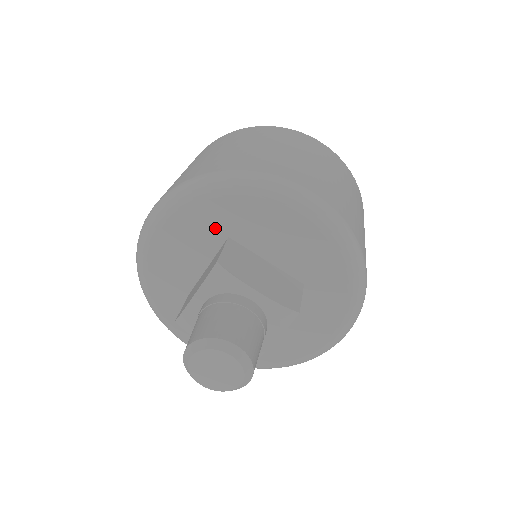
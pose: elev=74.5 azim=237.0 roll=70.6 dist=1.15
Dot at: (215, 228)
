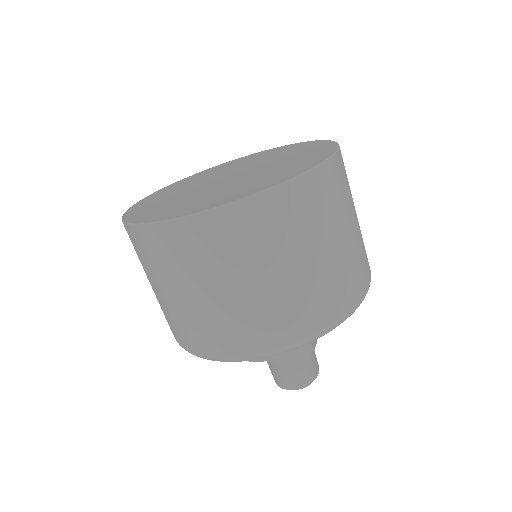
Dot at: occluded
